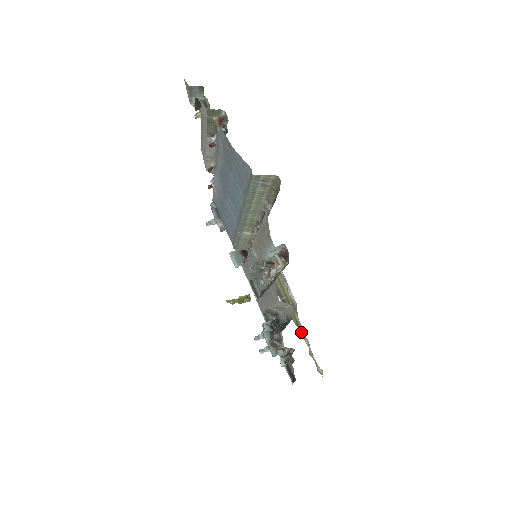
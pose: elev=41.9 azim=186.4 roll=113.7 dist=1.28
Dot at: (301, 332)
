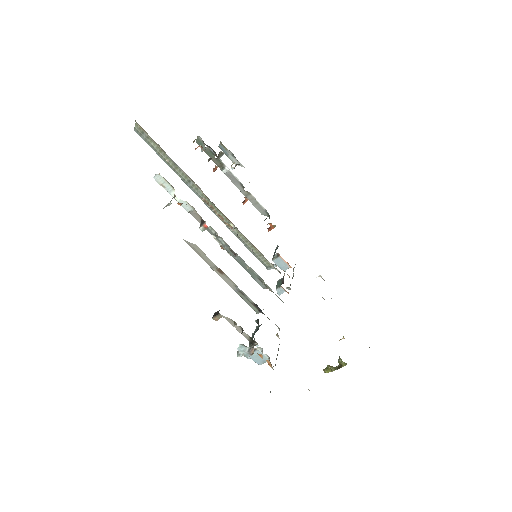
Dot at: occluded
